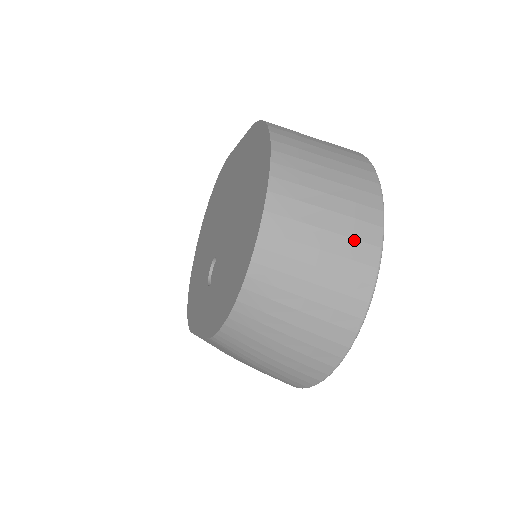
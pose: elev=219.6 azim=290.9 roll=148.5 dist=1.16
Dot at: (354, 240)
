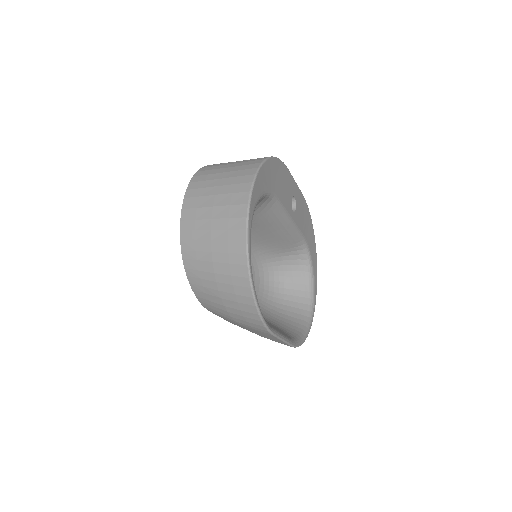
Dot at: (231, 206)
